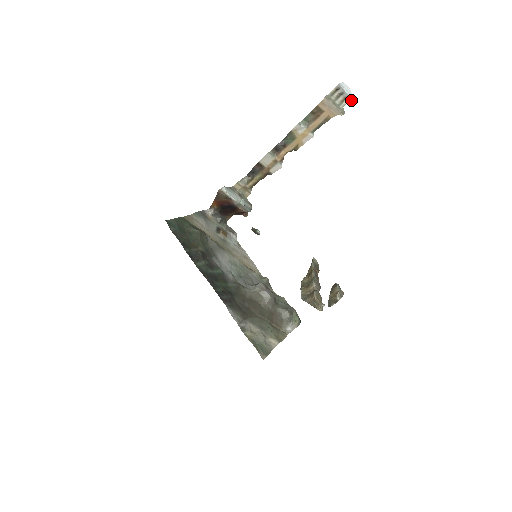
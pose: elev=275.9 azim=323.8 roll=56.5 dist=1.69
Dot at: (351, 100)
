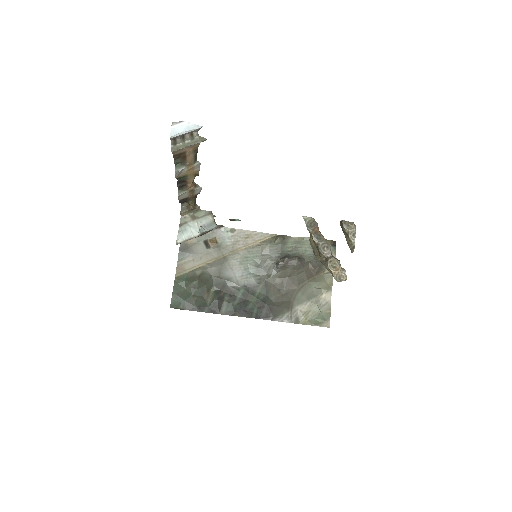
Dot at: (198, 129)
